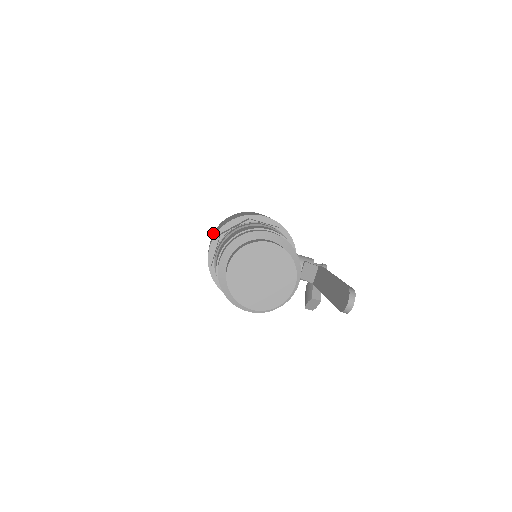
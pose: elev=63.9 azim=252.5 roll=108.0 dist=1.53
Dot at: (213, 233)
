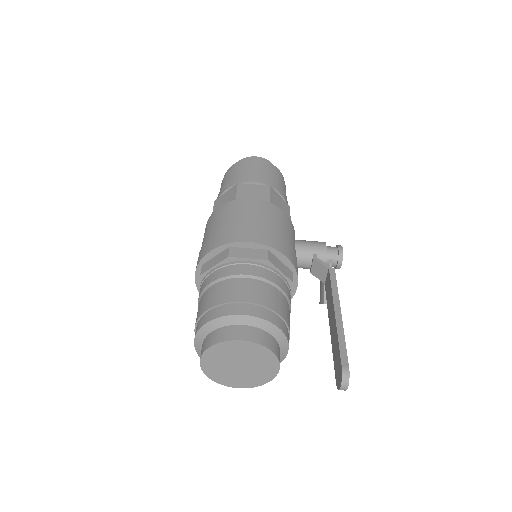
Dot at: (205, 228)
